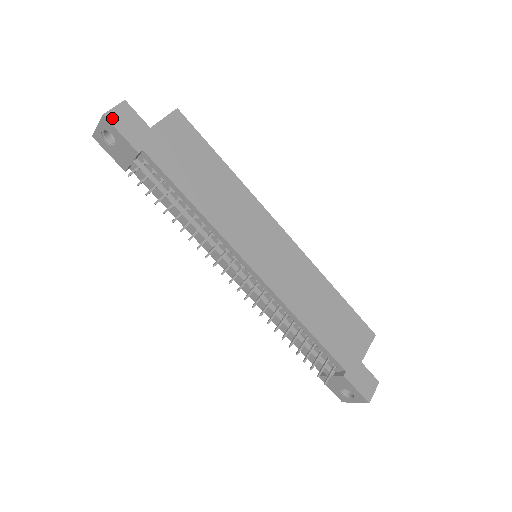
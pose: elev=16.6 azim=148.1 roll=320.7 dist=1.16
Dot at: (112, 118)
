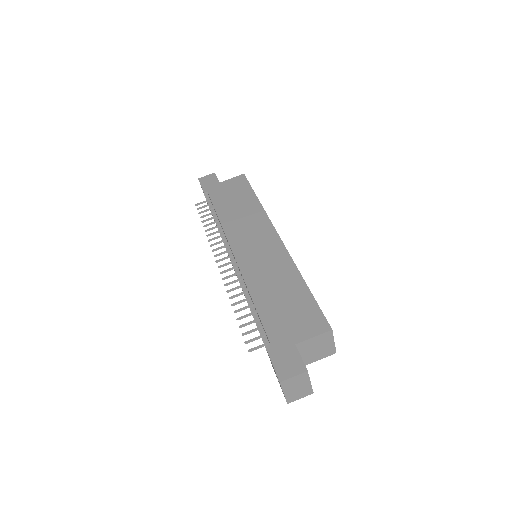
Dot at: (202, 180)
